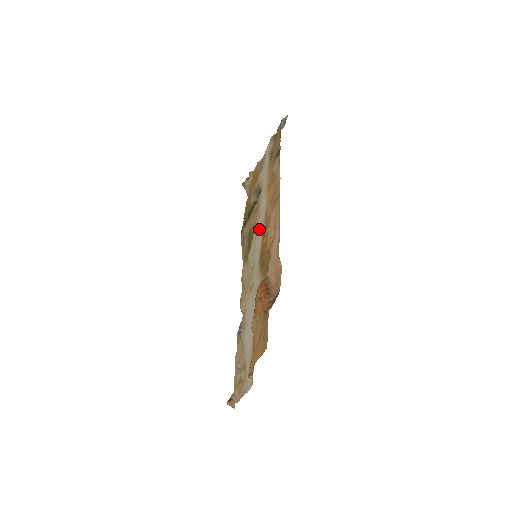
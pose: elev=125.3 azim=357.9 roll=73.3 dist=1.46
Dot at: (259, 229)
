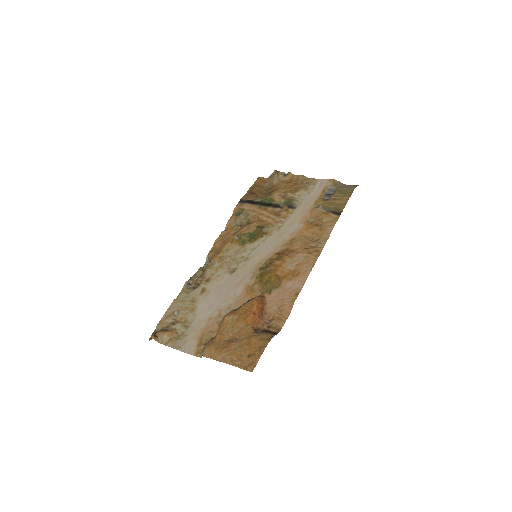
Dot at: (274, 240)
